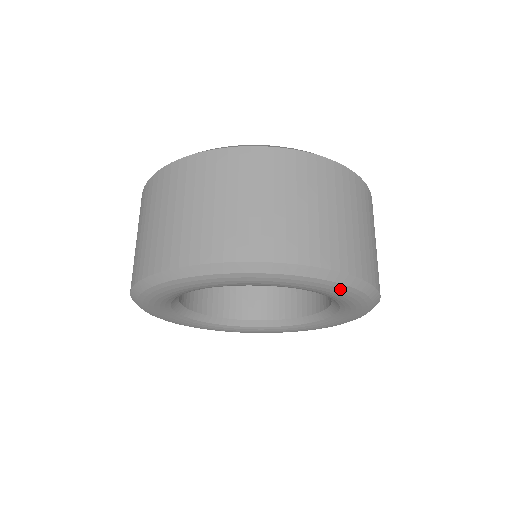
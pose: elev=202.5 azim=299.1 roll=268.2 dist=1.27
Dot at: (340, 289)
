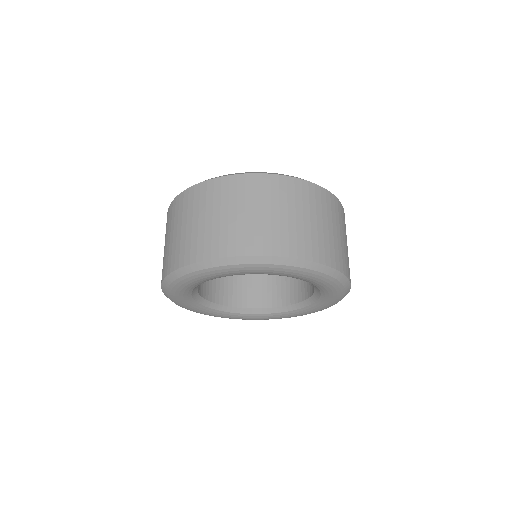
Dot at: (274, 268)
